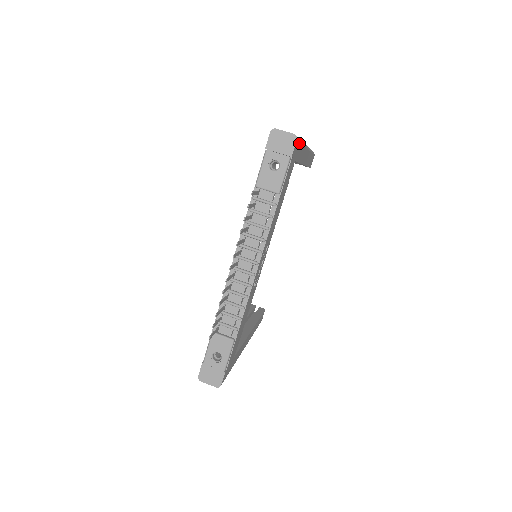
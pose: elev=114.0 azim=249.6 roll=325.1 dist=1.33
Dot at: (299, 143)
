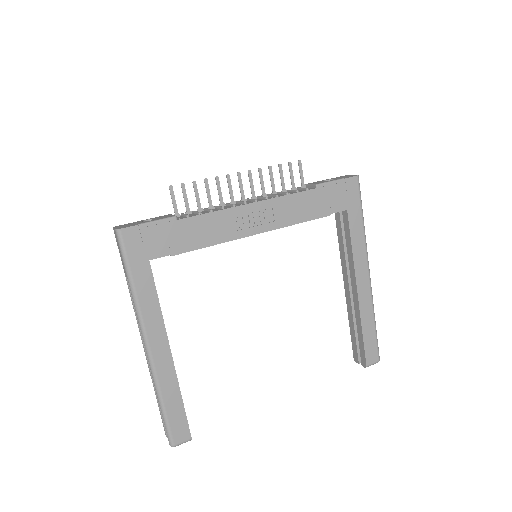
Dot at: (359, 199)
